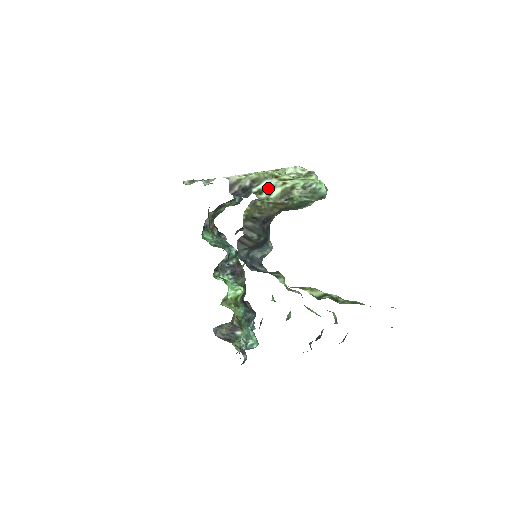
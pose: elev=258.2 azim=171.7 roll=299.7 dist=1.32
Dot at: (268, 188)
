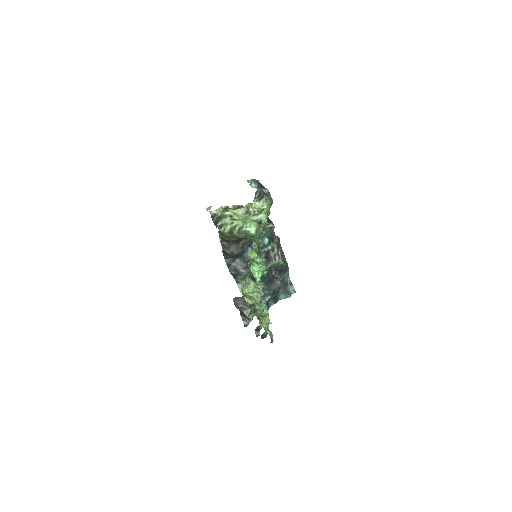
Dot at: (224, 225)
